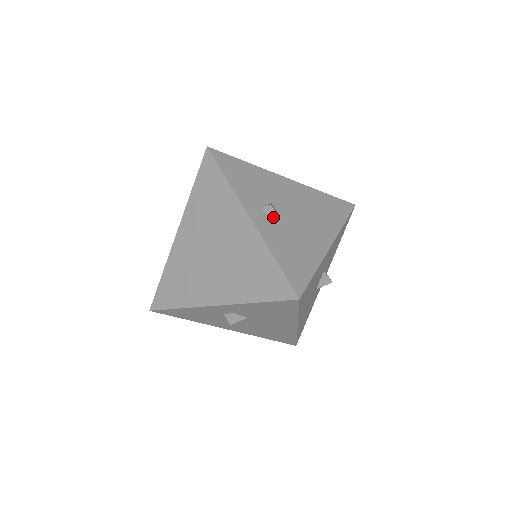
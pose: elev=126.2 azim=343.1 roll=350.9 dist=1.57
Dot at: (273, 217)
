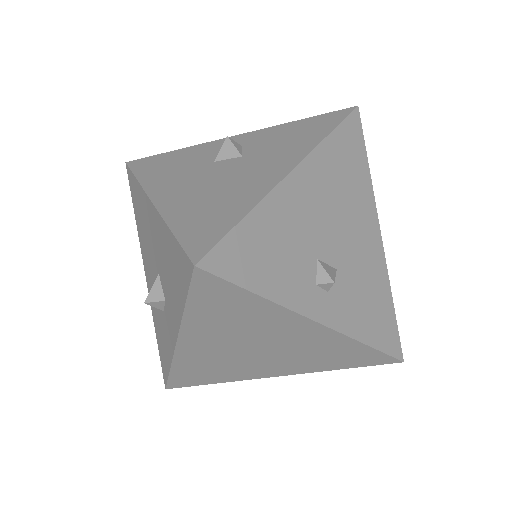
Dot at: occluded
